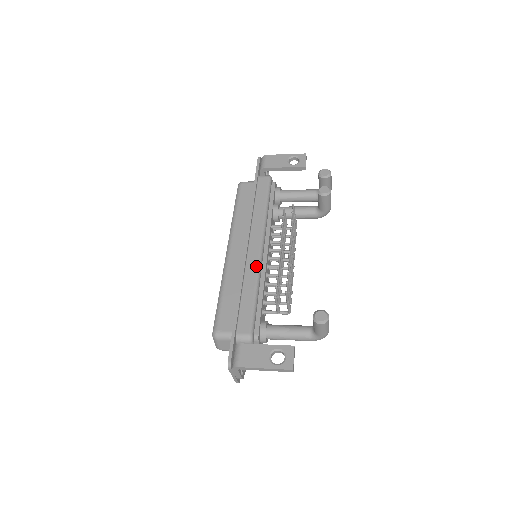
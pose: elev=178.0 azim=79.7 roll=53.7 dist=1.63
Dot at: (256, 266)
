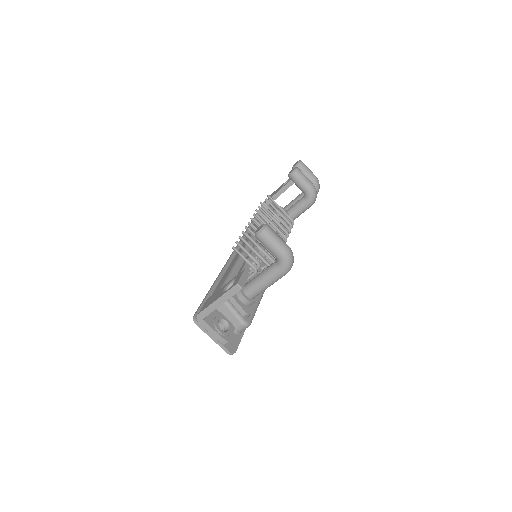
Dot at: (240, 252)
